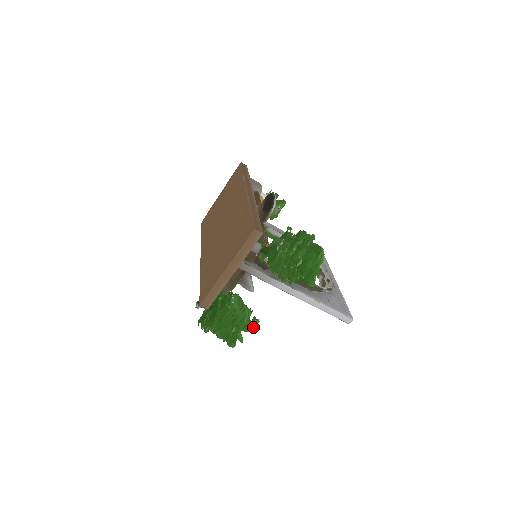
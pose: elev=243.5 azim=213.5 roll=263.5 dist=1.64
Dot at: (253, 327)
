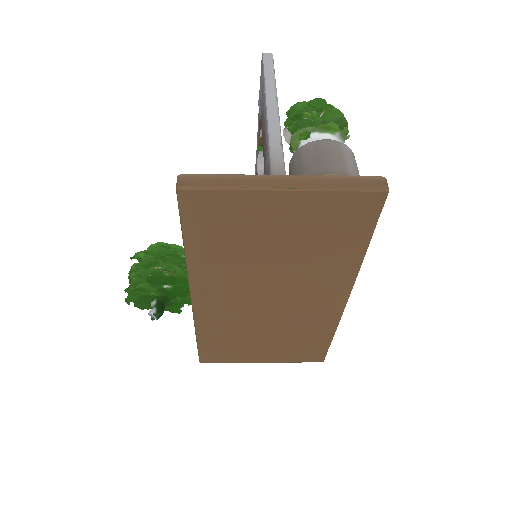
Dot at: occluded
